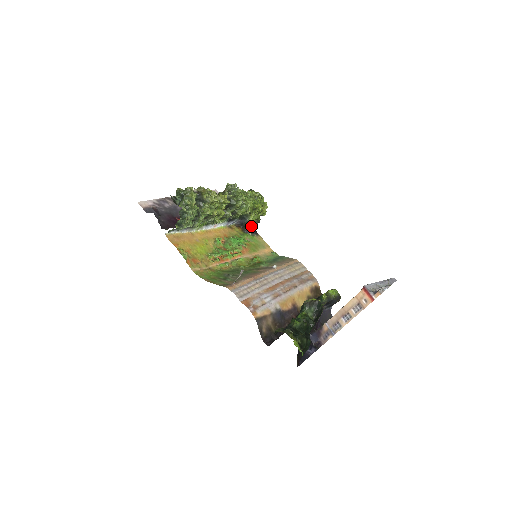
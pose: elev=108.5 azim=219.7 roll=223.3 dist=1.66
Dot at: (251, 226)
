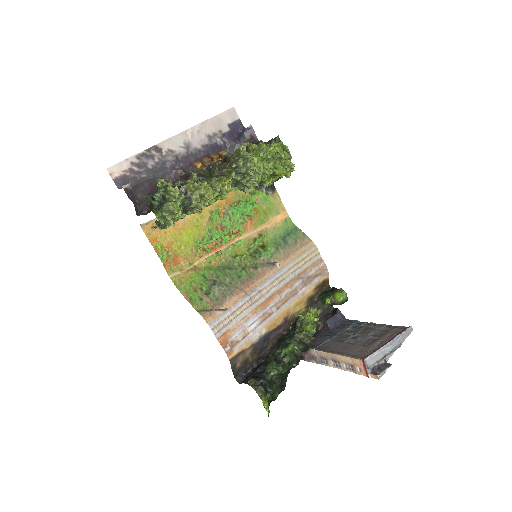
Dot at: occluded
